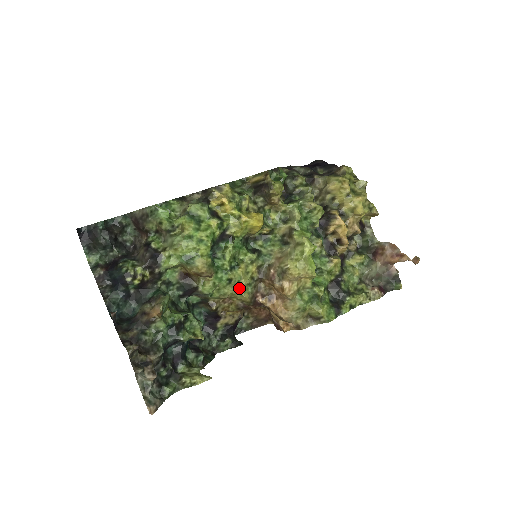
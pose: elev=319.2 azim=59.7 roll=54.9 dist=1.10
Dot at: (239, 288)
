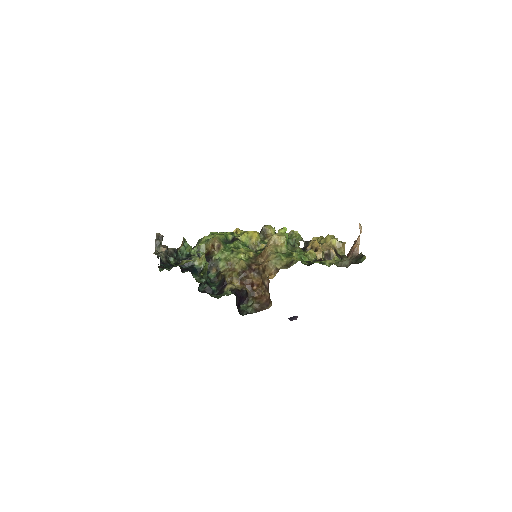
Dot at: (239, 257)
